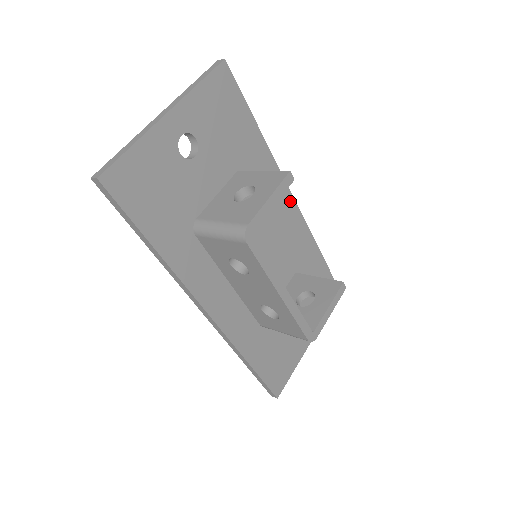
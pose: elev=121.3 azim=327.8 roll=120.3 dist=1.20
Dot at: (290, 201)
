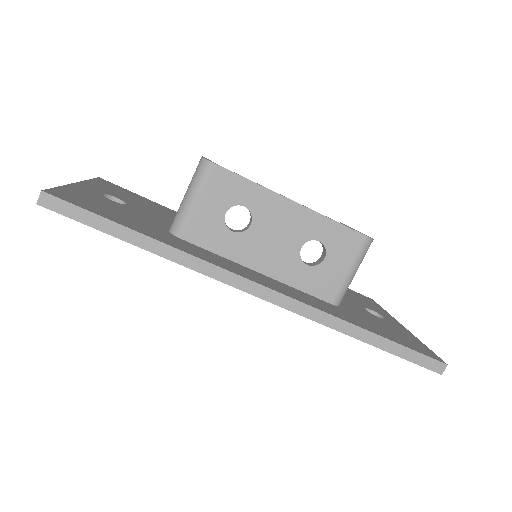
Dot at: occluded
